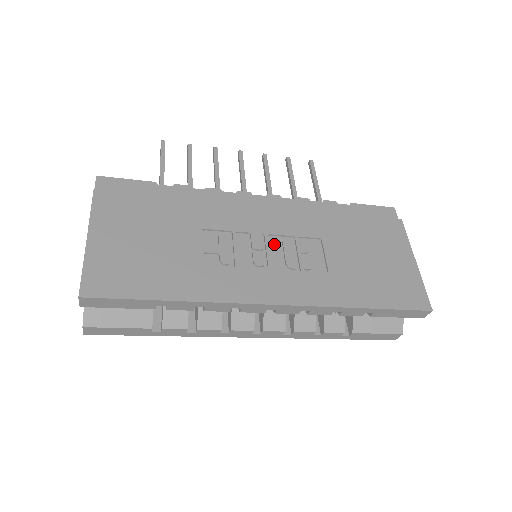
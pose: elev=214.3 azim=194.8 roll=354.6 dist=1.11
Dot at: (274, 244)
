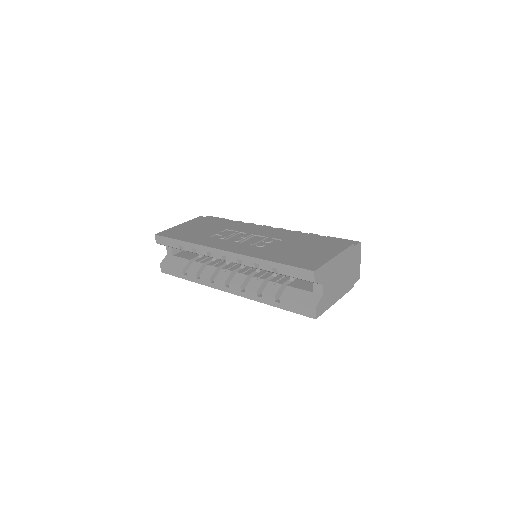
Dot at: (254, 238)
